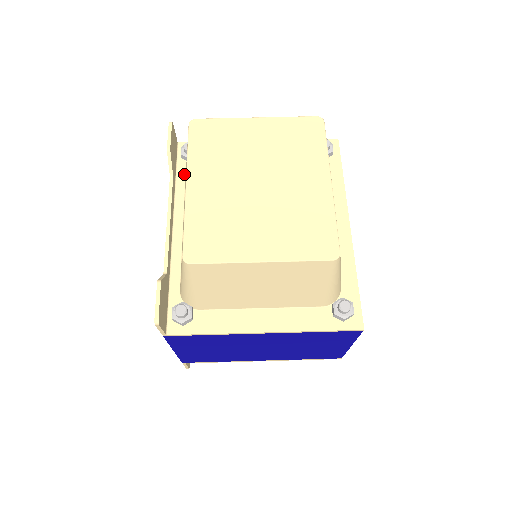
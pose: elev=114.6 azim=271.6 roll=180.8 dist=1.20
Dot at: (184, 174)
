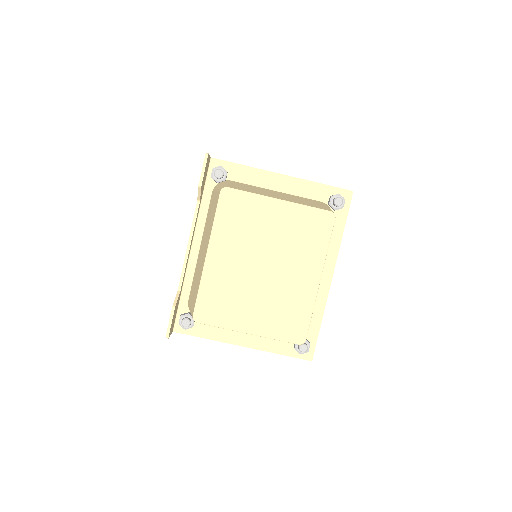
Dot at: (210, 194)
